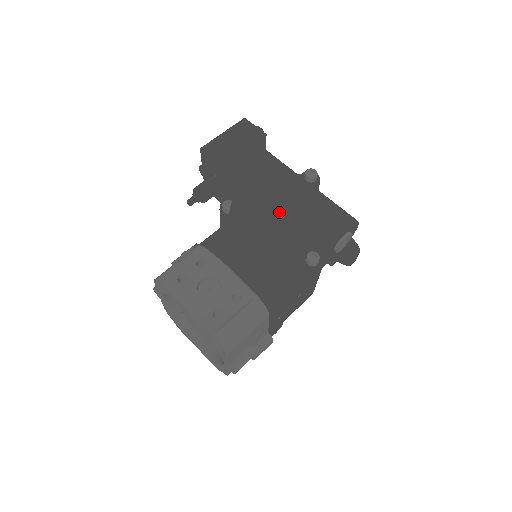
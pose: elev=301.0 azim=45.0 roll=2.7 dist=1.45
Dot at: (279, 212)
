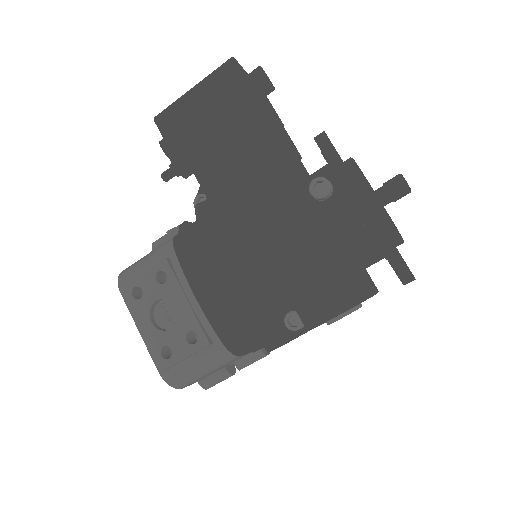
Dot at: (233, 267)
